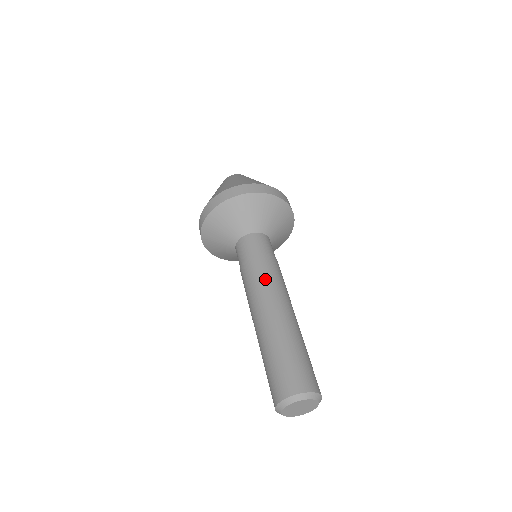
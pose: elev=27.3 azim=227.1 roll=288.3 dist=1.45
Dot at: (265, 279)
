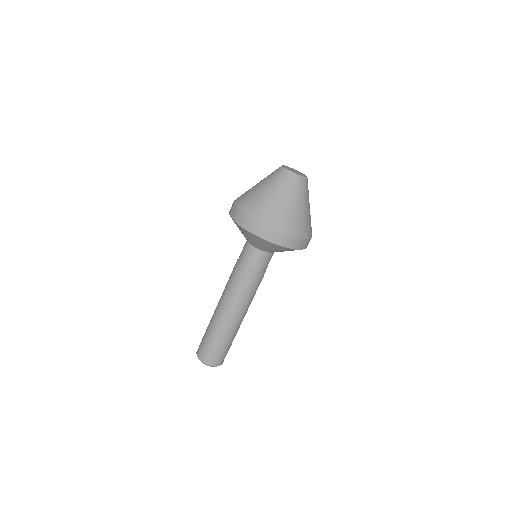
Dot at: (252, 296)
